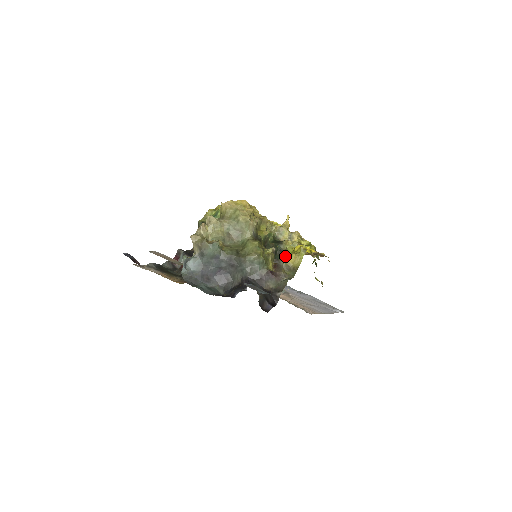
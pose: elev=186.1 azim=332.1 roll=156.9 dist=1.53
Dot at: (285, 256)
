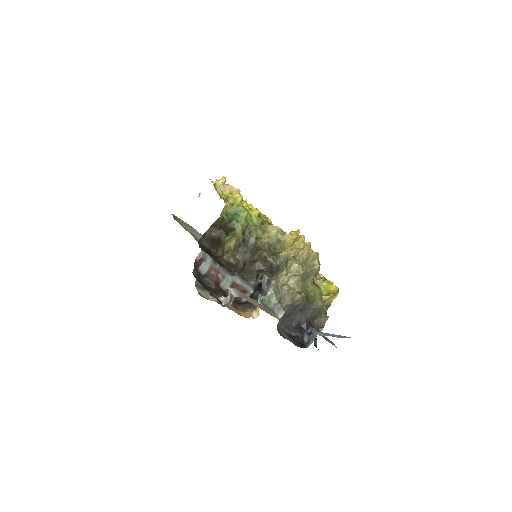
Dot at: occluded
